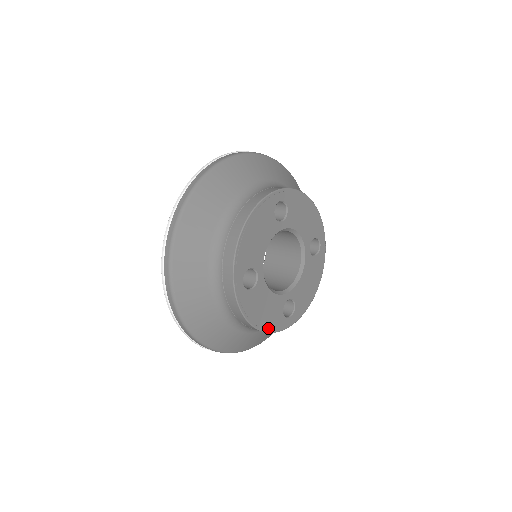
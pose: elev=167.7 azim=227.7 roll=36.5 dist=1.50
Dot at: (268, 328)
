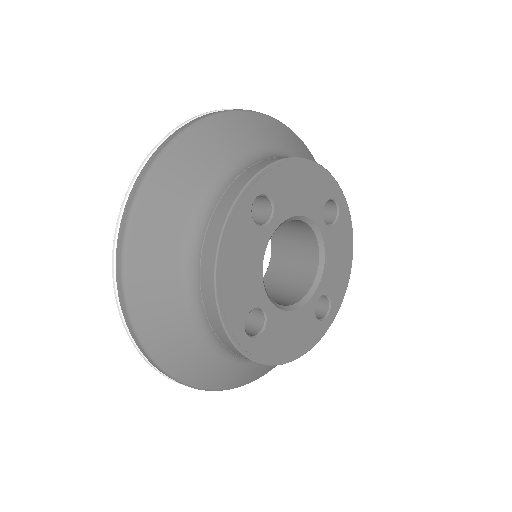
Dot at: (304, 349)
